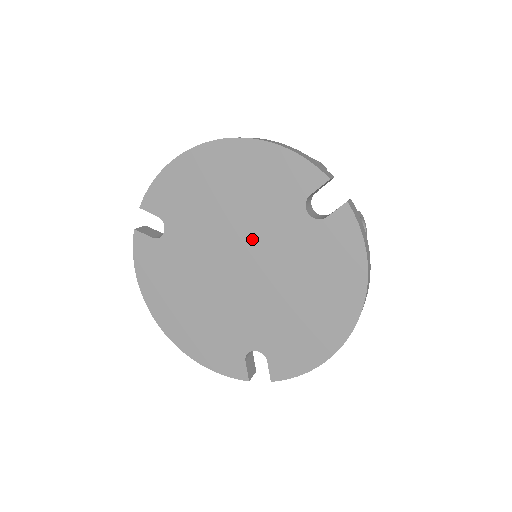
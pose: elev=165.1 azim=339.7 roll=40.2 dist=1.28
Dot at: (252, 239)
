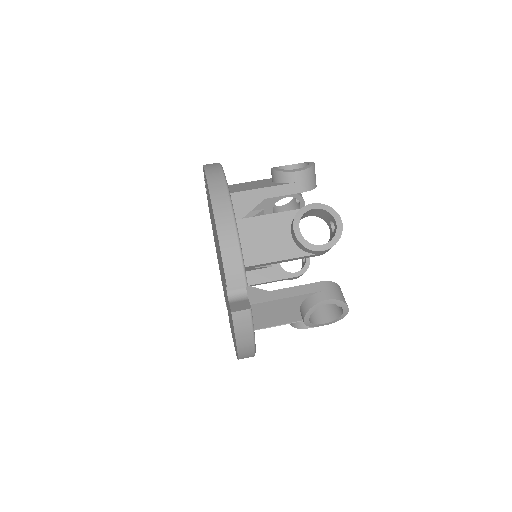
Dot at: occluded
